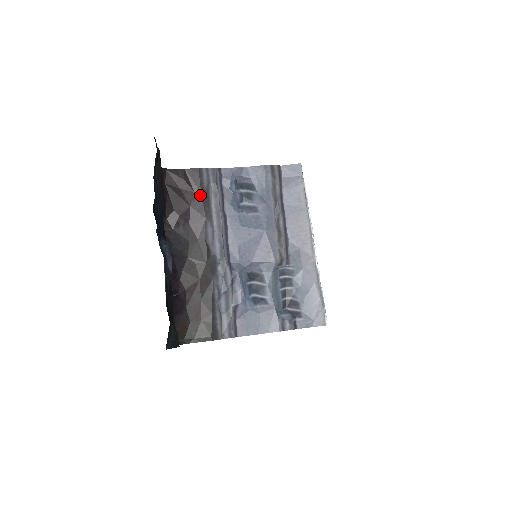
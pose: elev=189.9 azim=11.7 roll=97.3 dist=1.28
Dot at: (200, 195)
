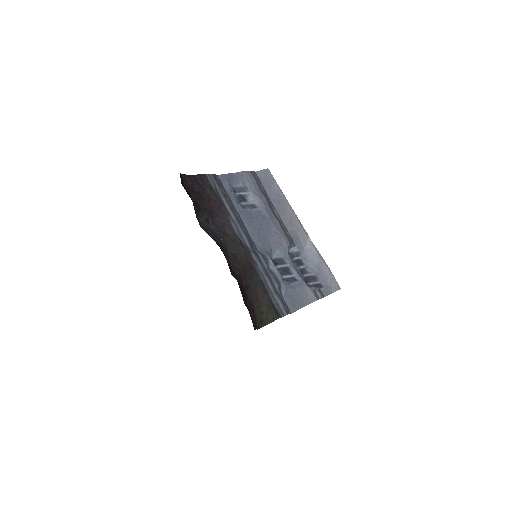
Dot at: (214, 196)
